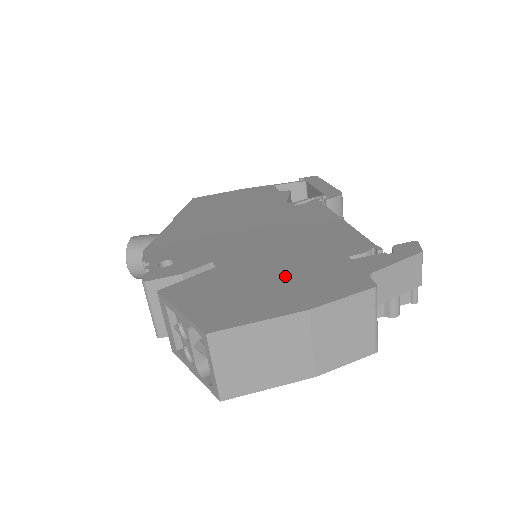
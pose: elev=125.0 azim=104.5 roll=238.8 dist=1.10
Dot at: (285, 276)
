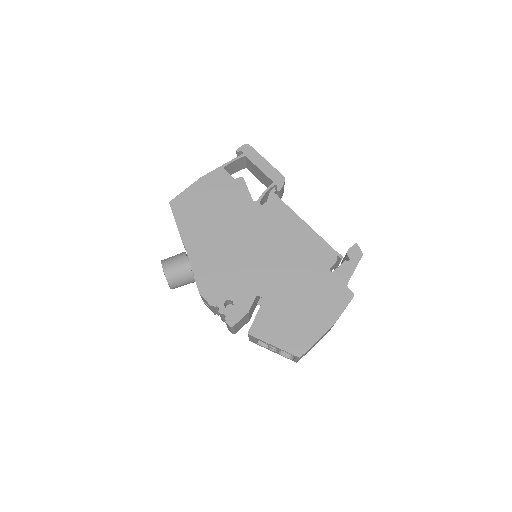
Dot at: (307, 299)
